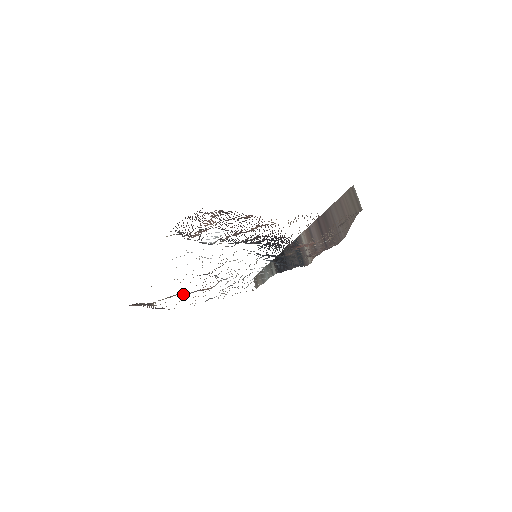
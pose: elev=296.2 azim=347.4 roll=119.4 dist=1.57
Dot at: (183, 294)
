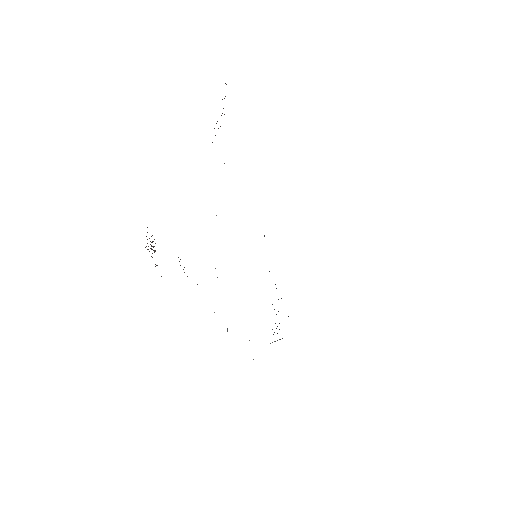
Dot at: (180, 259)
